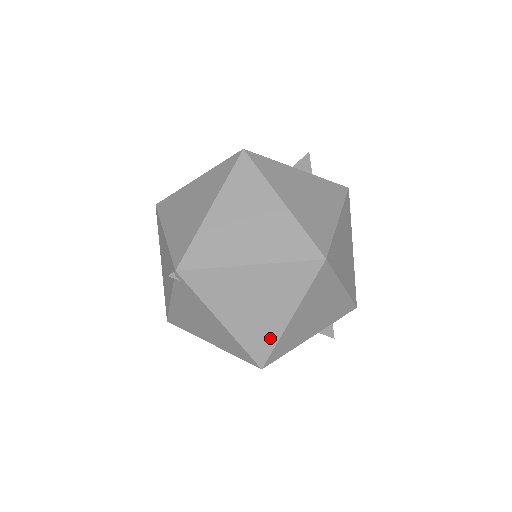
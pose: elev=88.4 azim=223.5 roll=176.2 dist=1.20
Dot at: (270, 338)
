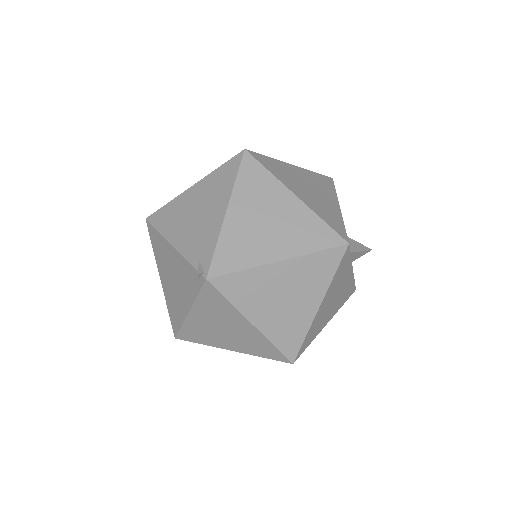
Dot at: (204, 341)
